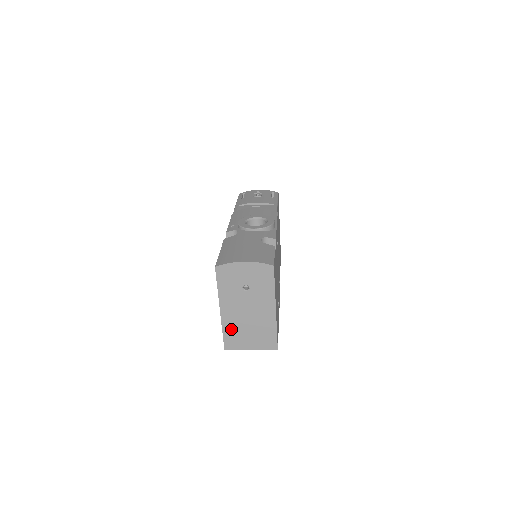
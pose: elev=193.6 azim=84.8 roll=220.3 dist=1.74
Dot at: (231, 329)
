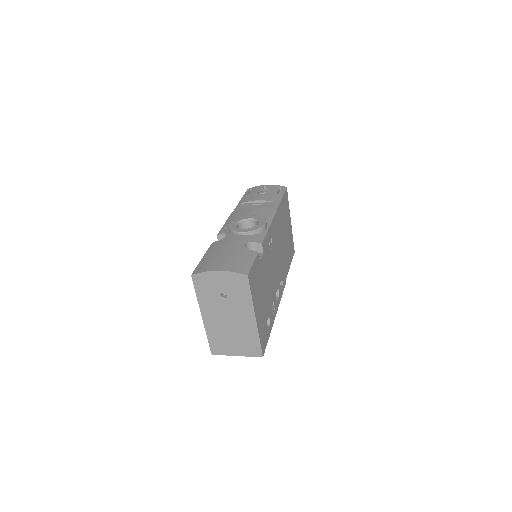
Dot at: (215, 335)
